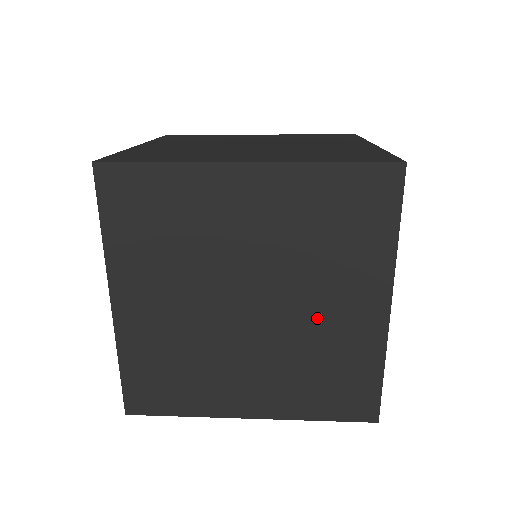
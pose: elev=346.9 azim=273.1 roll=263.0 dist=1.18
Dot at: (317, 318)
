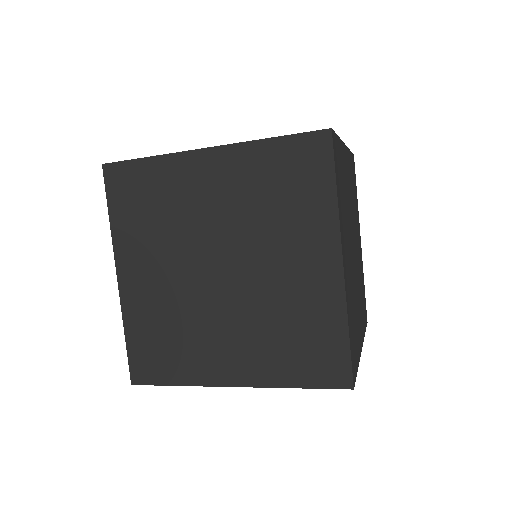
Dot at: (279, 279)
